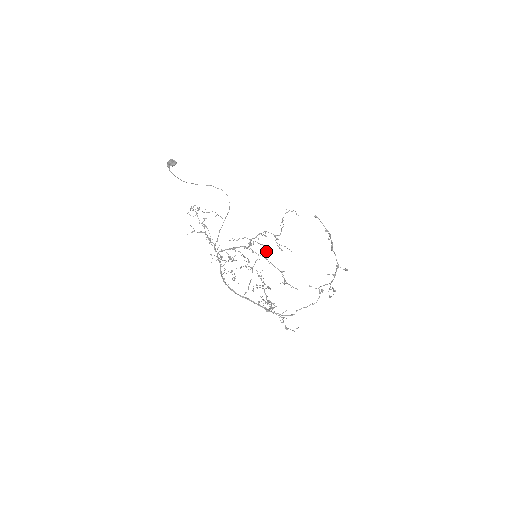
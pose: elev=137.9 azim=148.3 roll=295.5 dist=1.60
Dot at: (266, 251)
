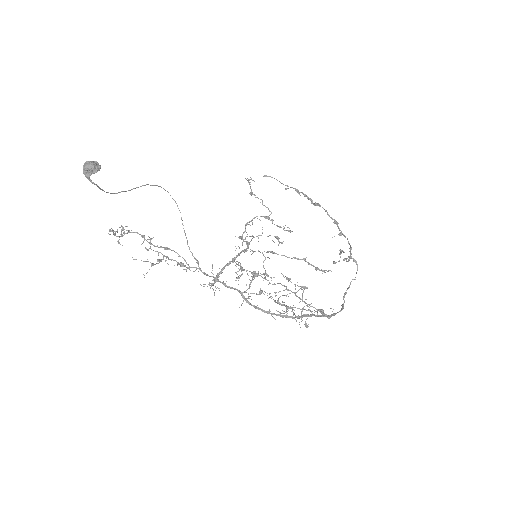
Dot at: (280, 242)
